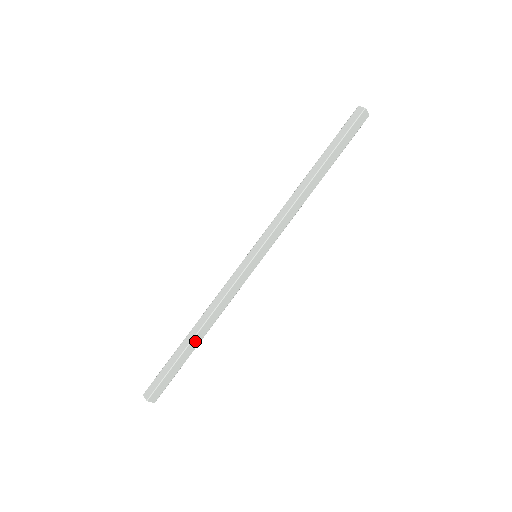
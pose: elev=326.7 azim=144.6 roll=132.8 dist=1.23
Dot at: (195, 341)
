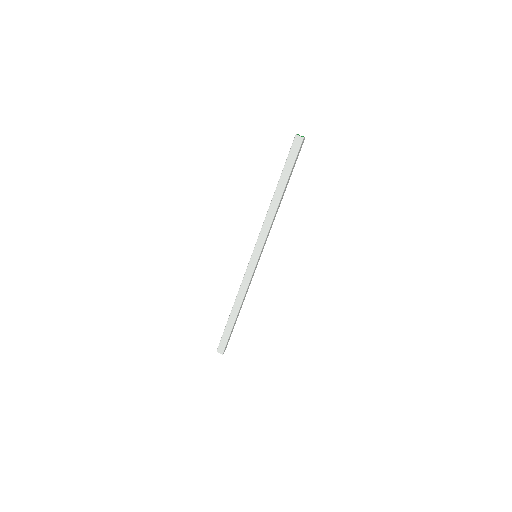
Dot at: (233, 315)
